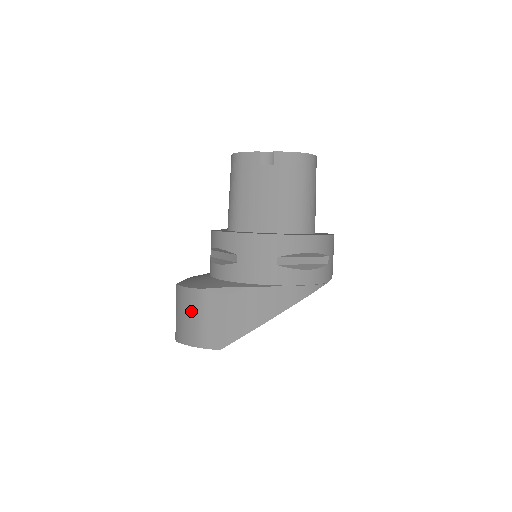
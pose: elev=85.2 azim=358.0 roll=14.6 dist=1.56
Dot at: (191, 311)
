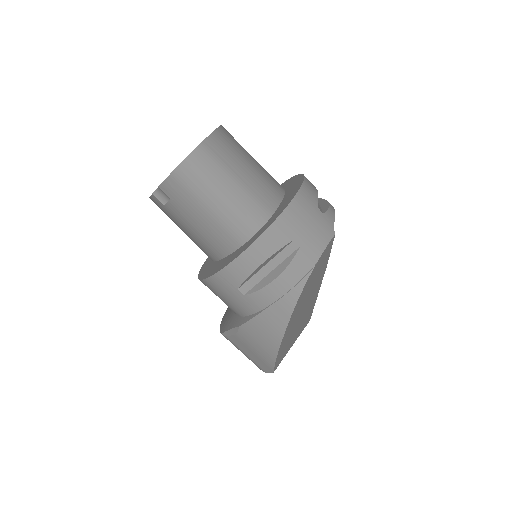
Dot at: occluded
